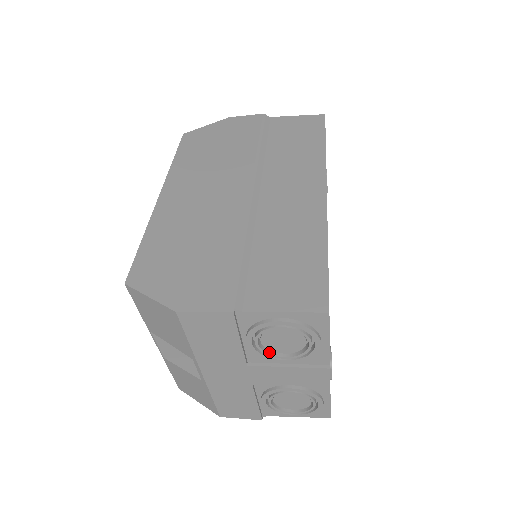
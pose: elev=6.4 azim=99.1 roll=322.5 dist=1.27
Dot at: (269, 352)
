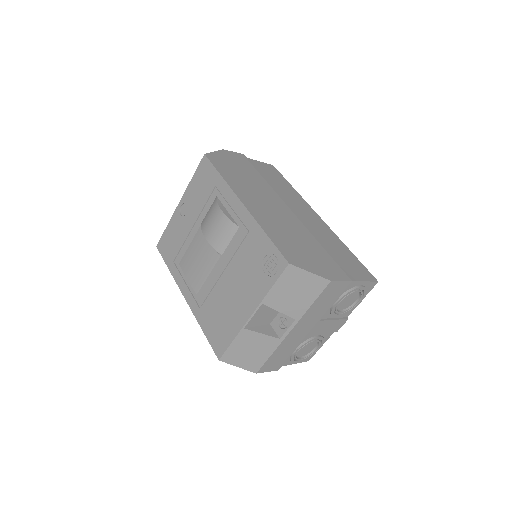
Dot at: (336, 309)
